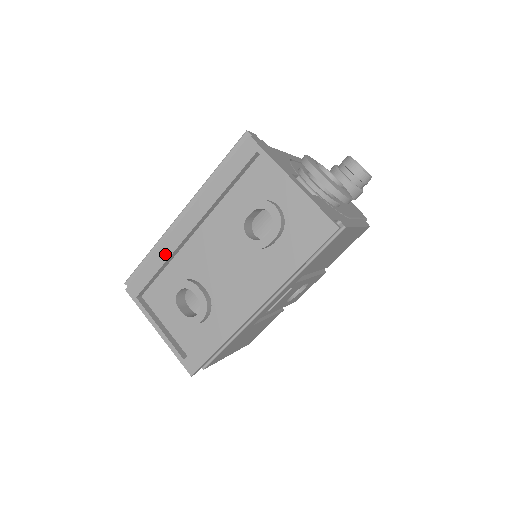
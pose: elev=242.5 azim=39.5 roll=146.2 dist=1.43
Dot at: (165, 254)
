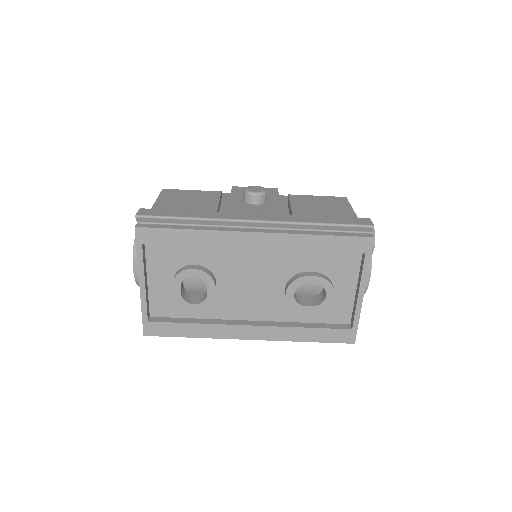
Dot at: (210, 241)
